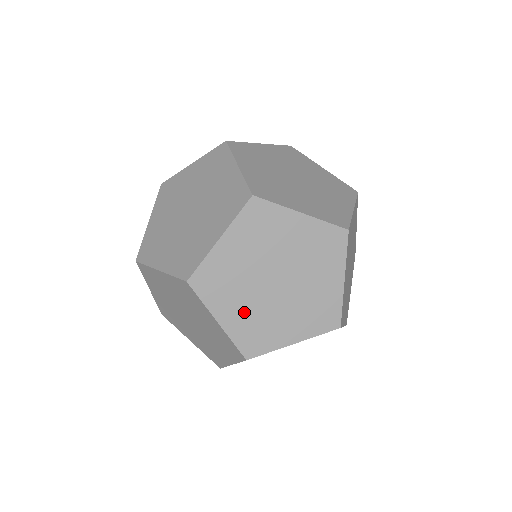
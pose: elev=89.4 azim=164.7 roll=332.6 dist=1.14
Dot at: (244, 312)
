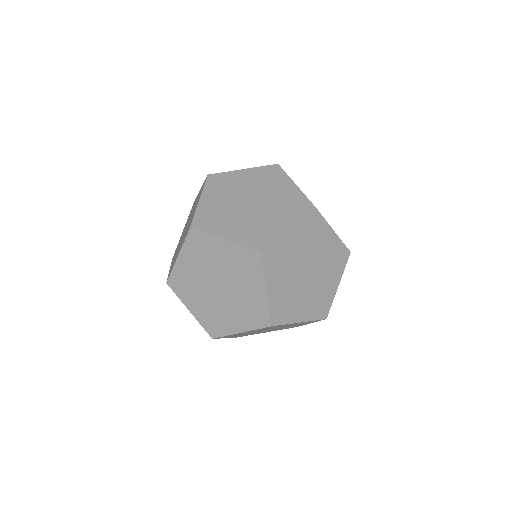
Dot at: (203, 306)
